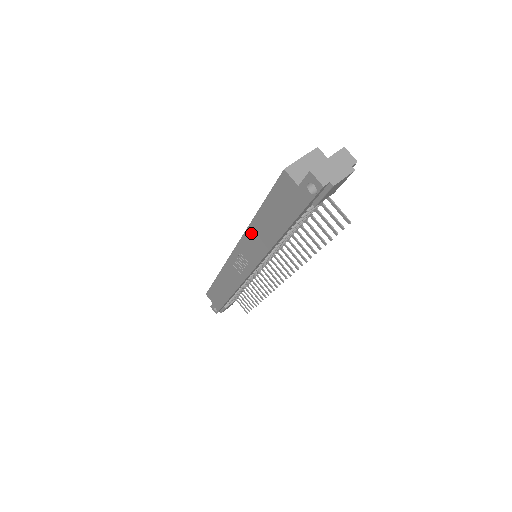
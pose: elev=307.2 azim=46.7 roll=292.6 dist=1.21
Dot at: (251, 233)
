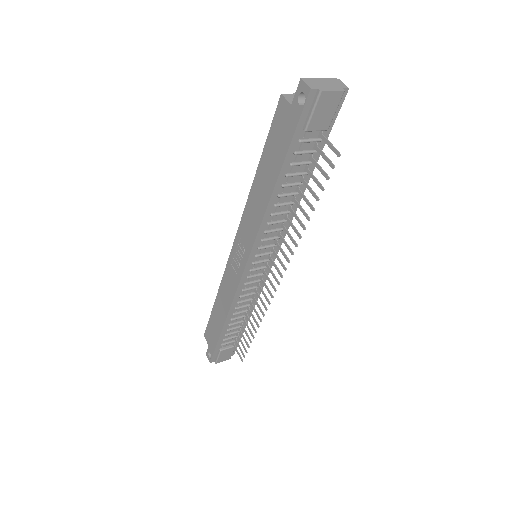
Dot at: (250, 203)
